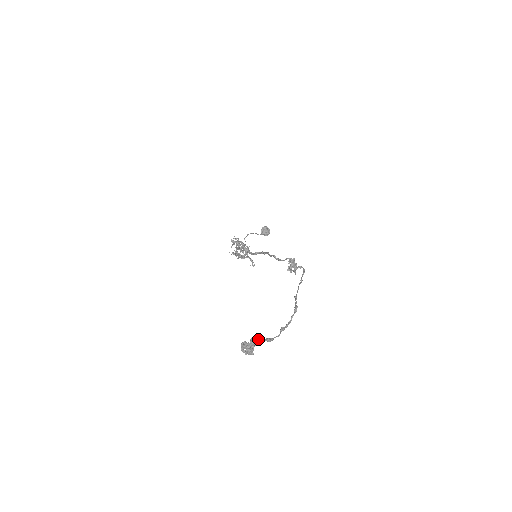
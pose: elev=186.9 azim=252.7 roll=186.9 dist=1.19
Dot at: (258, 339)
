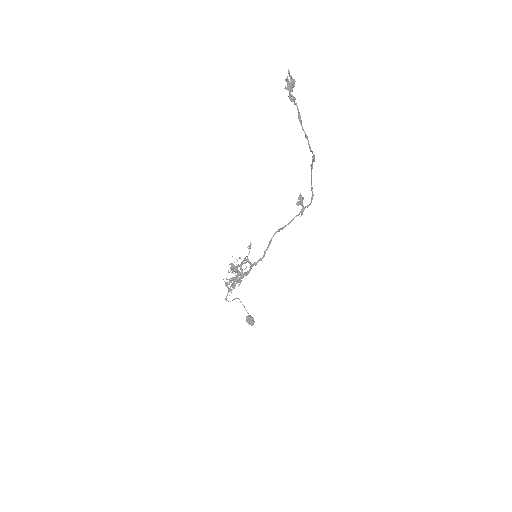
Dot at: (295, 98)
